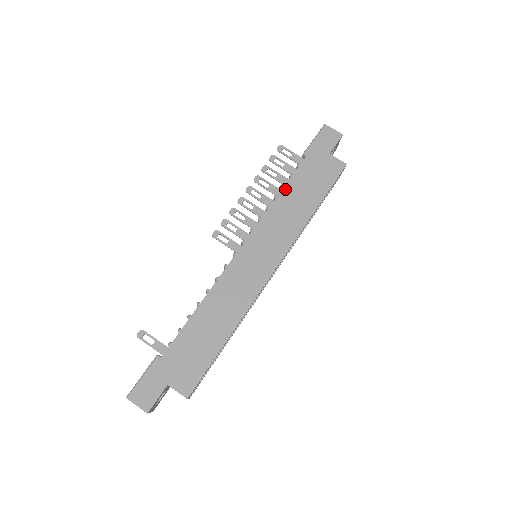
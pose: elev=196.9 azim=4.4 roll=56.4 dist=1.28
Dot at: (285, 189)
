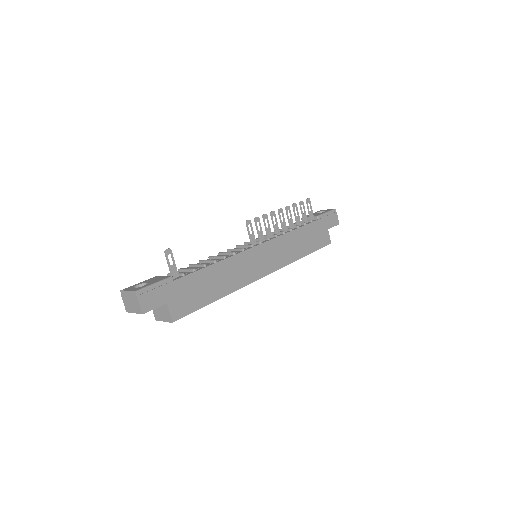
Dot at: (299, 229)
